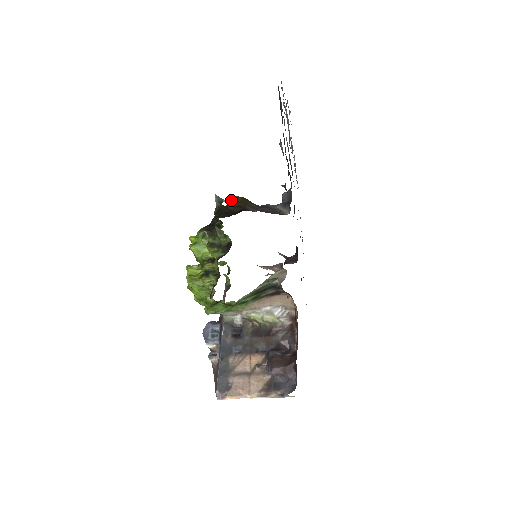
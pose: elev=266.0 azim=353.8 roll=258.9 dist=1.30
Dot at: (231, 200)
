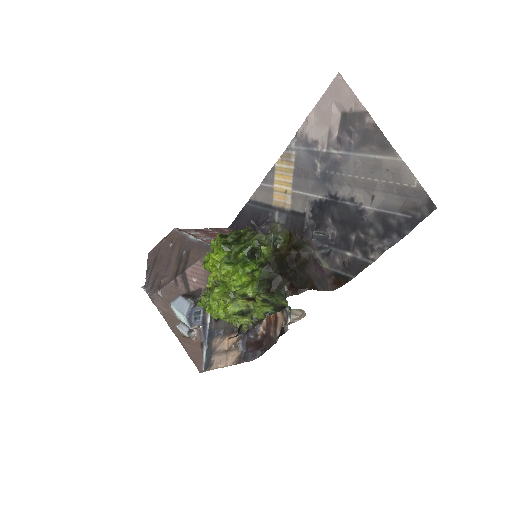
Dot at: (284, 242)
